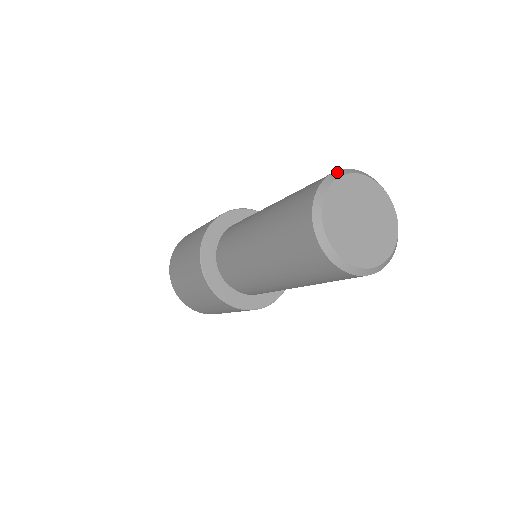
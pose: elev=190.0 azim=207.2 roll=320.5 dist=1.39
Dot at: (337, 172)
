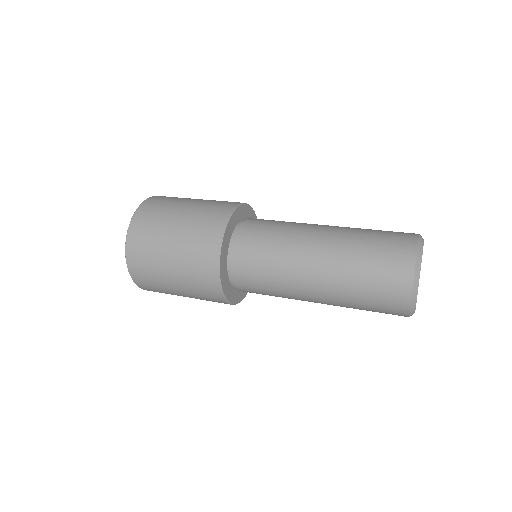
Dot at: occluded
